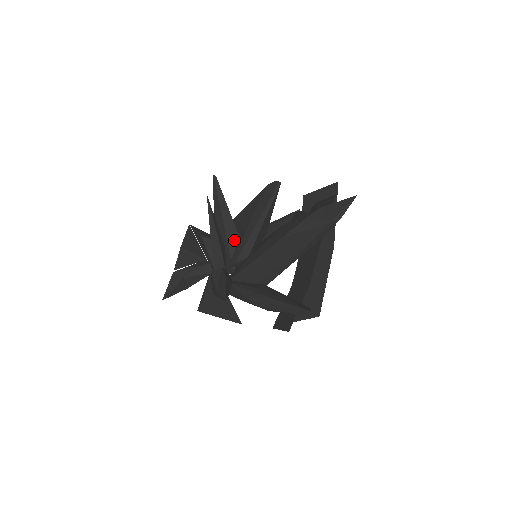
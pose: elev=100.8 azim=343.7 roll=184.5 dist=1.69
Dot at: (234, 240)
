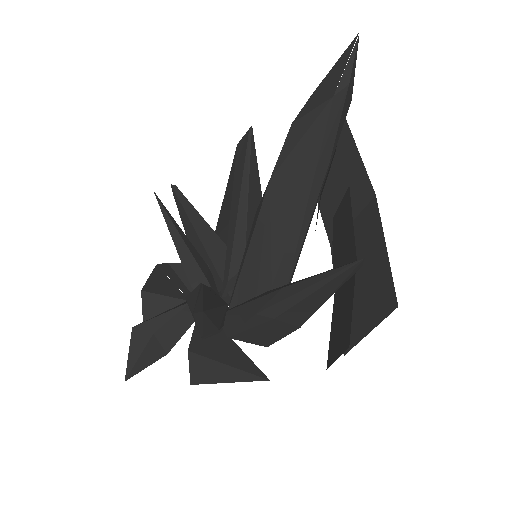
Dot at: (220, 253)
